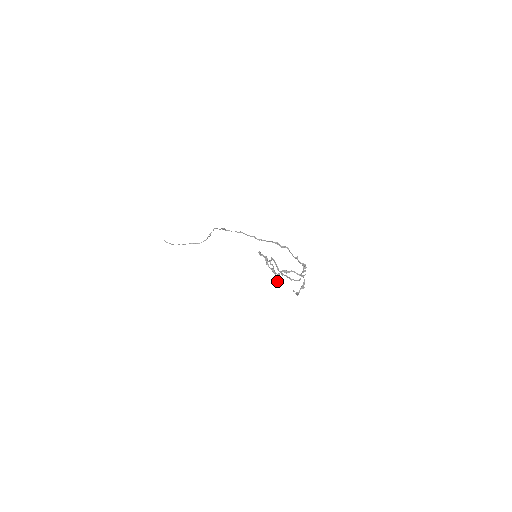
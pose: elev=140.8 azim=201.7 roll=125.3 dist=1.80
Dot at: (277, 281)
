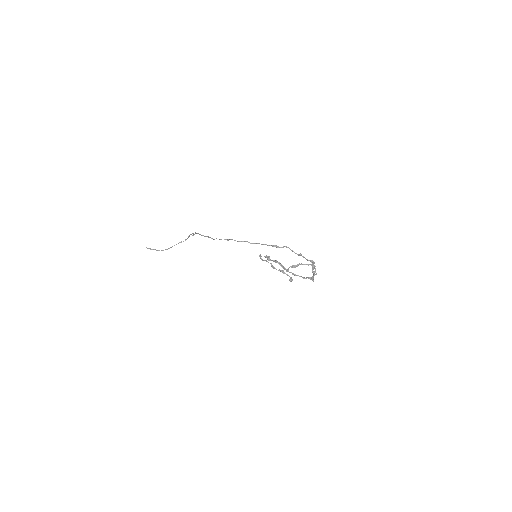
Dot at: (290, 279)
